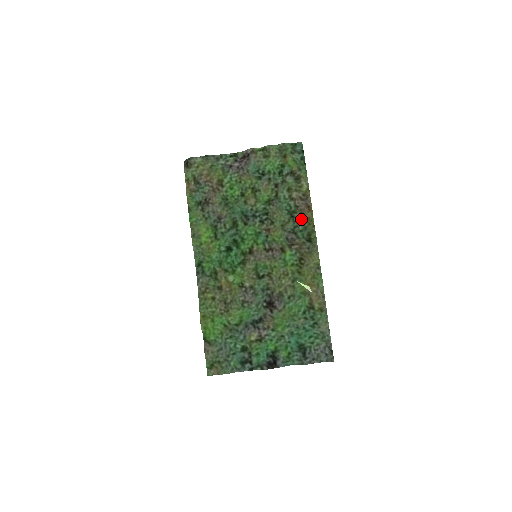
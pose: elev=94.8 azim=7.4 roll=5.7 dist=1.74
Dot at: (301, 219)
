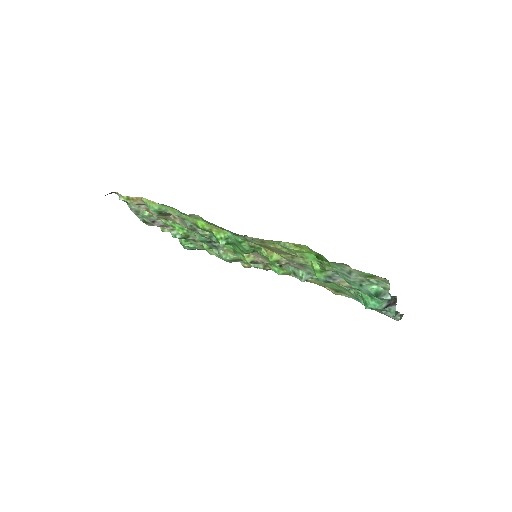
Dot at: (246, 265)
